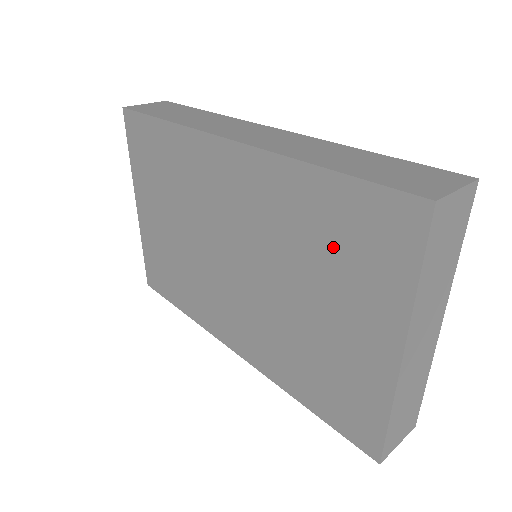
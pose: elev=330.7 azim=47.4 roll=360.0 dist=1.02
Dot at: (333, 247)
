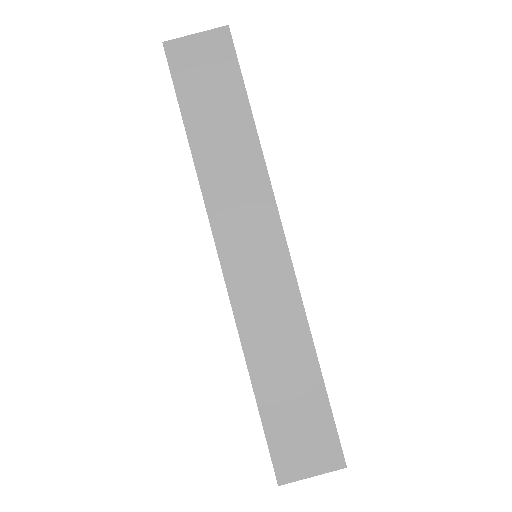
Dot at: occluded
